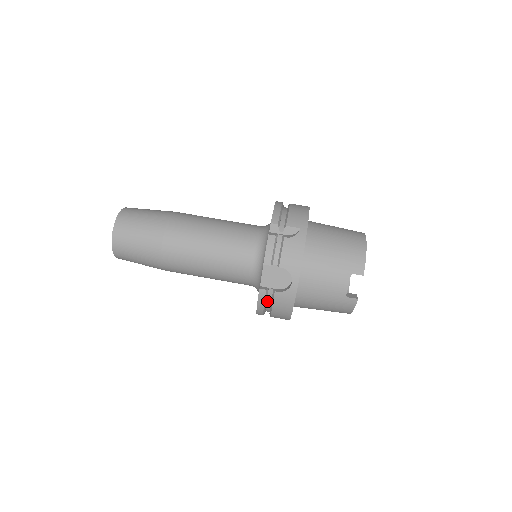
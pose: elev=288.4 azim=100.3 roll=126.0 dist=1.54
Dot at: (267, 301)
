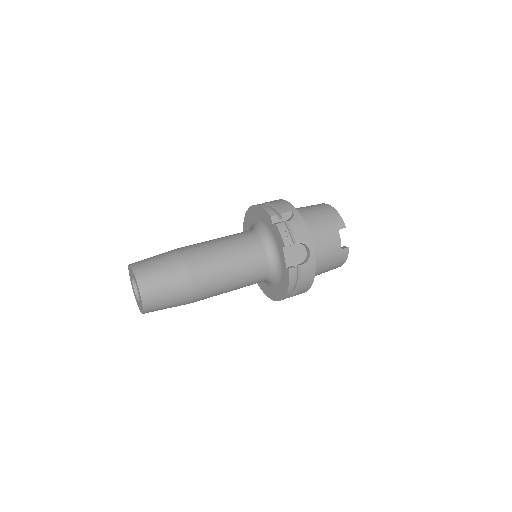
Dot at: occluded
